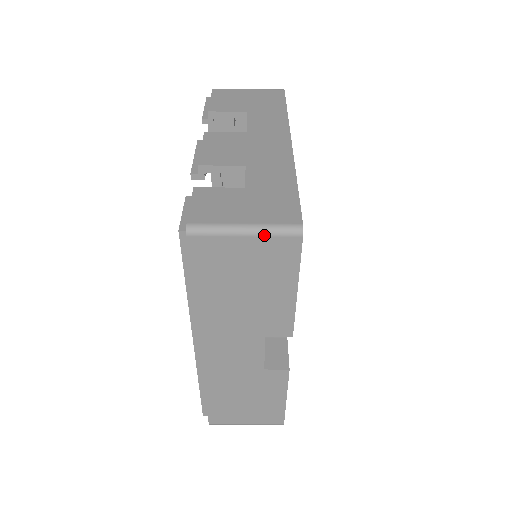
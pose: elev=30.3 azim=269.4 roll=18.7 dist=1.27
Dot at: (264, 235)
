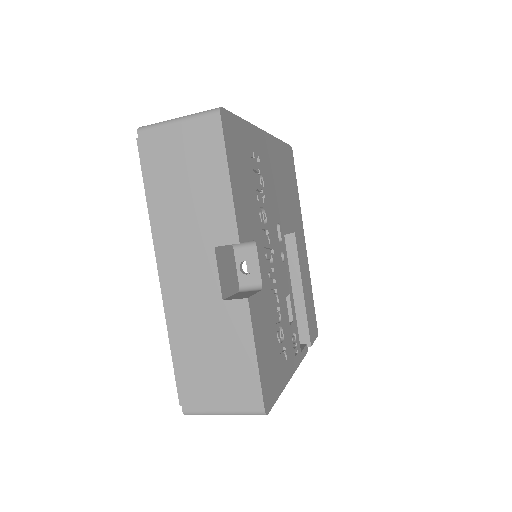
Dot at: (191, 119)
